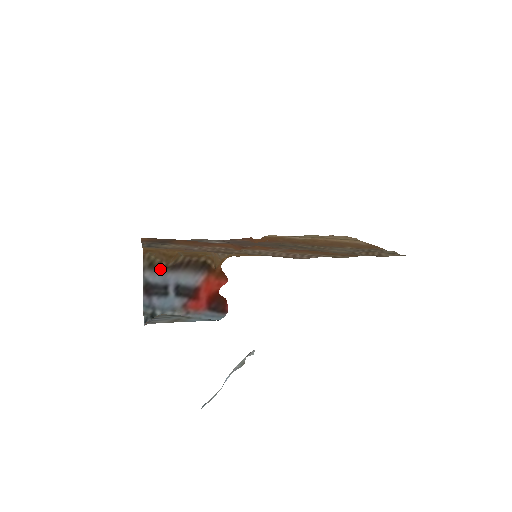
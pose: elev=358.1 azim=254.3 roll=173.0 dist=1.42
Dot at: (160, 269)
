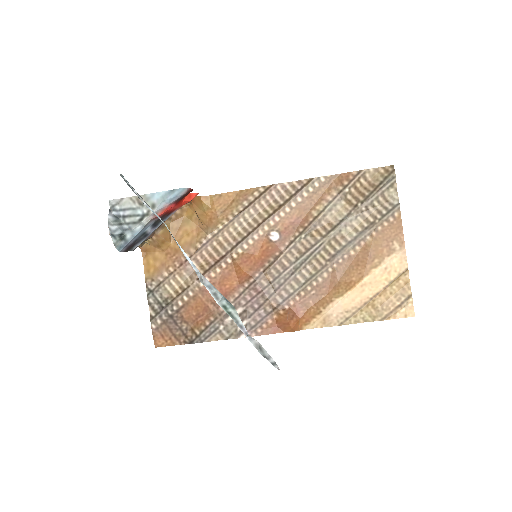
Dot at: (148, 238)
